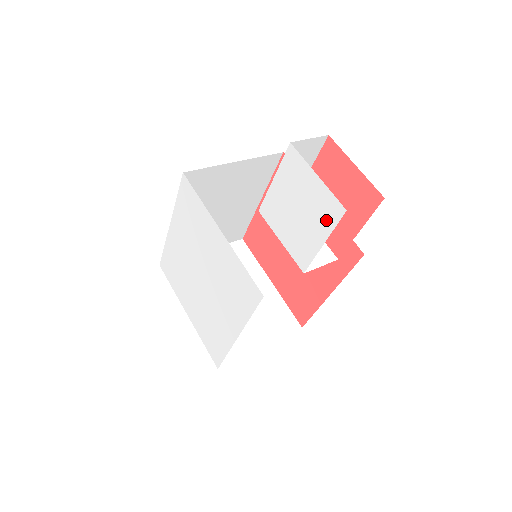
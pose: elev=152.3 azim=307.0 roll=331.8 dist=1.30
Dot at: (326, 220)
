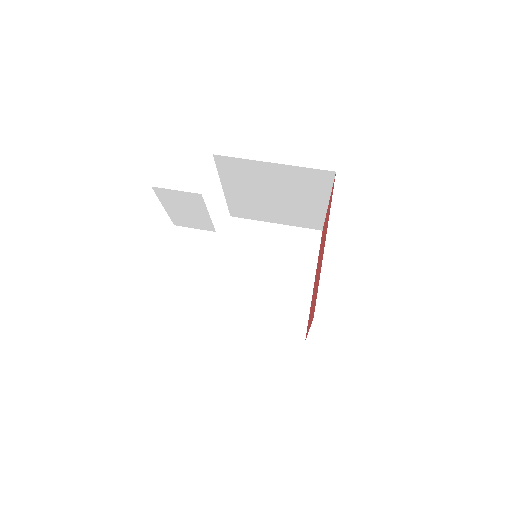
Dot at: occluded
